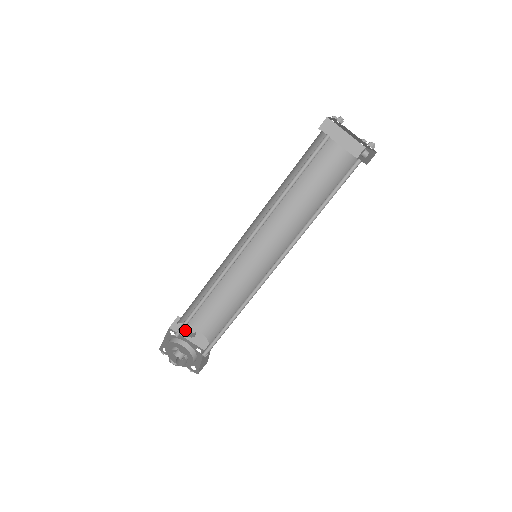
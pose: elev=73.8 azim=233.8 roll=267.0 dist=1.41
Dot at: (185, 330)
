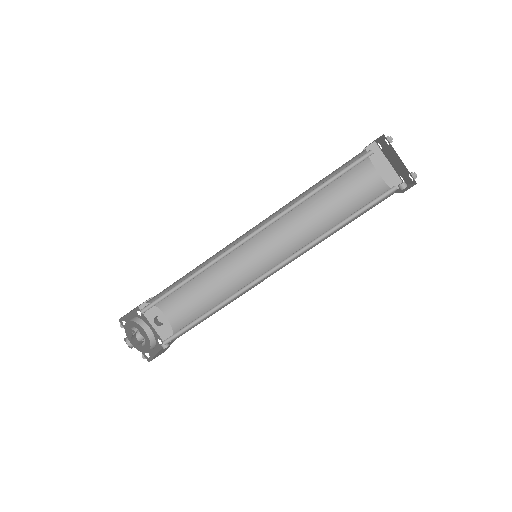
Dot at: (154, 315)
